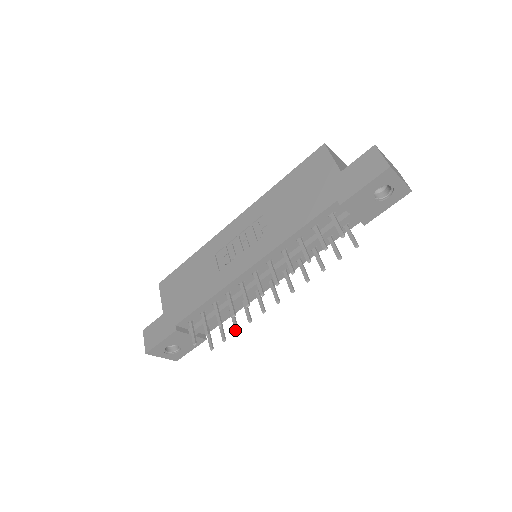
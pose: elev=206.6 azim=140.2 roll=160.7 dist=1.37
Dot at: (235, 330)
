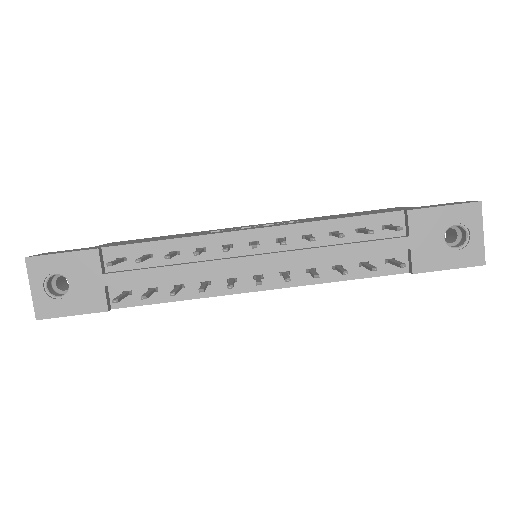
Dot at: (171, 292)
